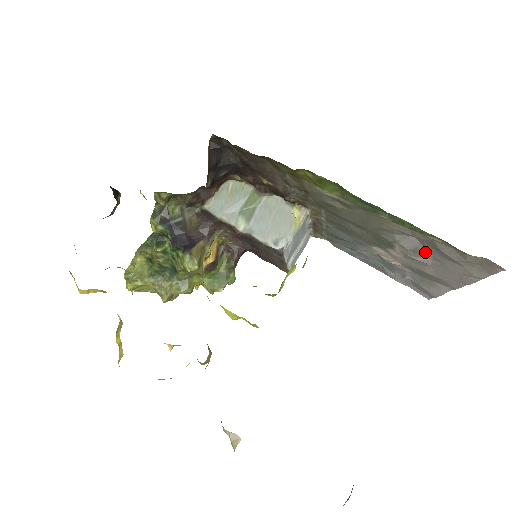
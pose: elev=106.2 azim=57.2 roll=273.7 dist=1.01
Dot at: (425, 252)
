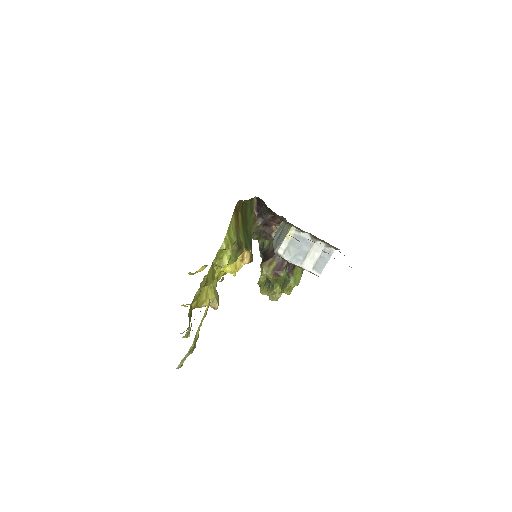
Dot at: occluded
